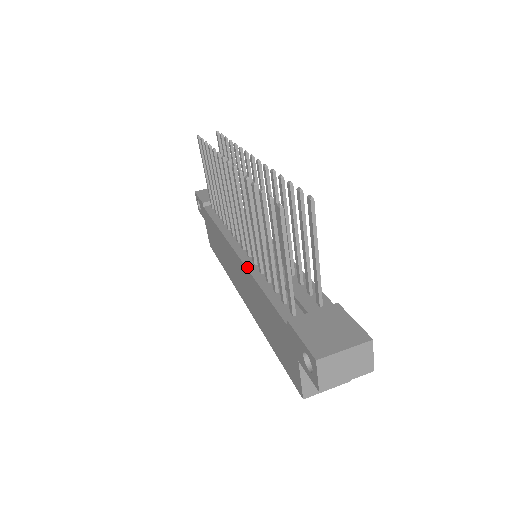
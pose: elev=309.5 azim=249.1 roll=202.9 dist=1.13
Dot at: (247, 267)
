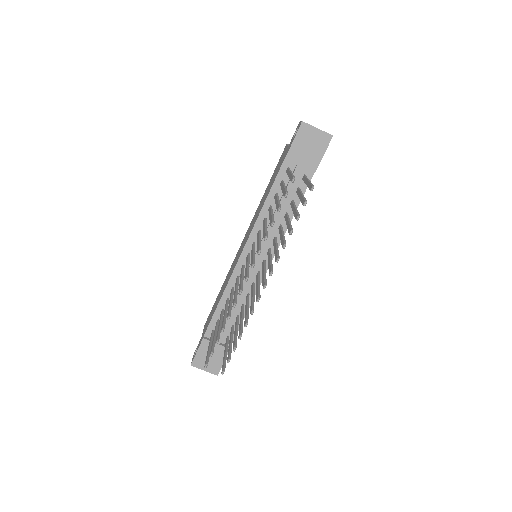
Dot at: (231, 277)
